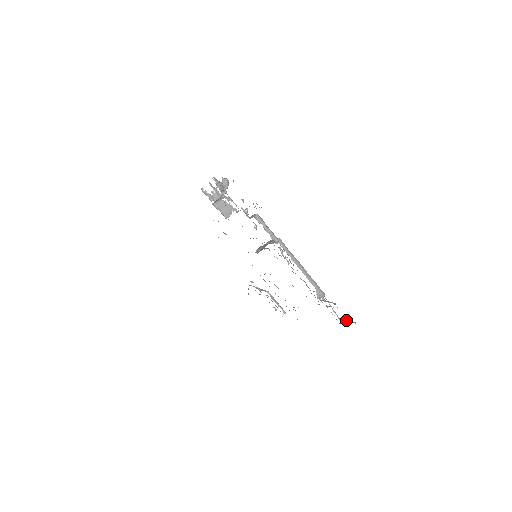
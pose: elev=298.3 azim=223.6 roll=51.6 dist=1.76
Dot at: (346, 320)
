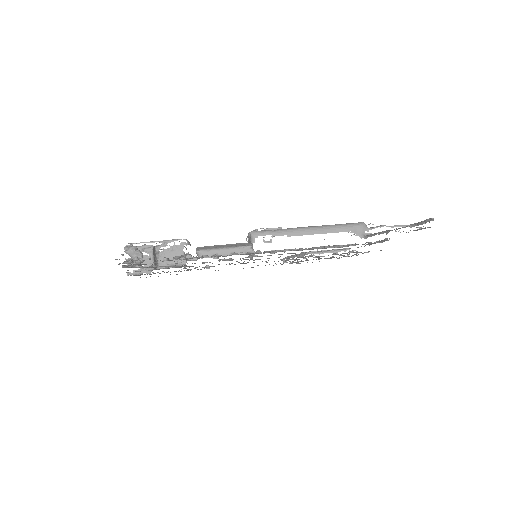
Dot at: occluded
